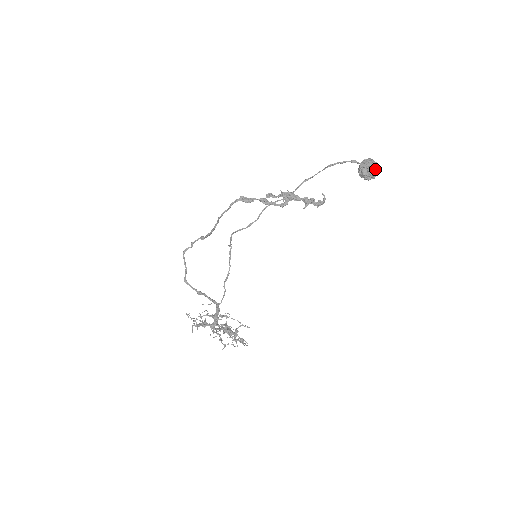
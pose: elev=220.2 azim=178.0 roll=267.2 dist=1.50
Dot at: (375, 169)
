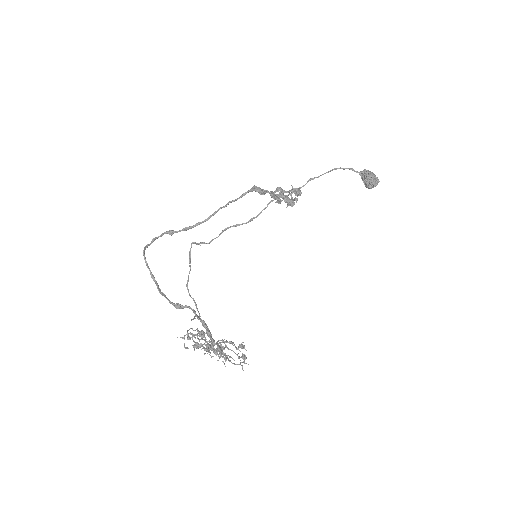
Dot at: occluded
